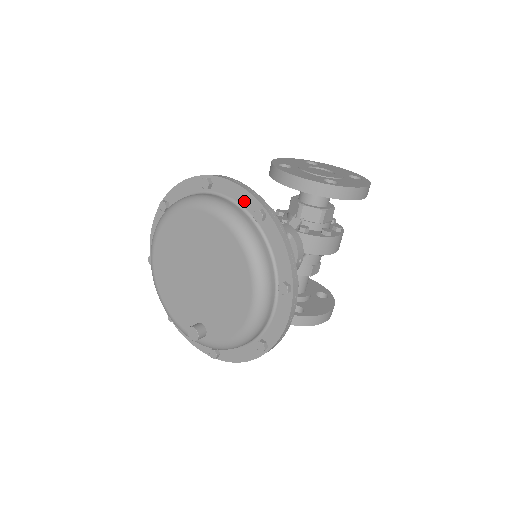
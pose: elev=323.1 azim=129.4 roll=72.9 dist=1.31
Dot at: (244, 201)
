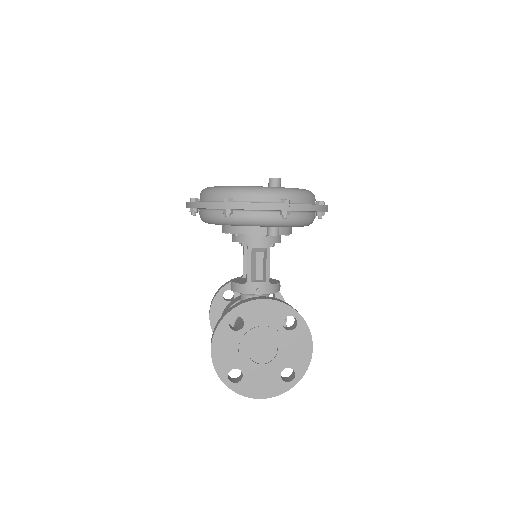
Dot at: occluded
